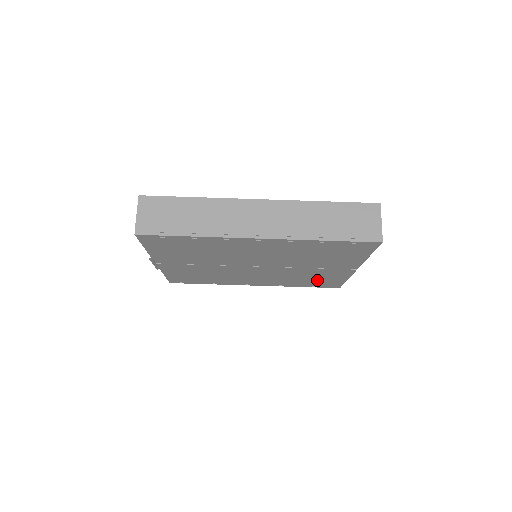
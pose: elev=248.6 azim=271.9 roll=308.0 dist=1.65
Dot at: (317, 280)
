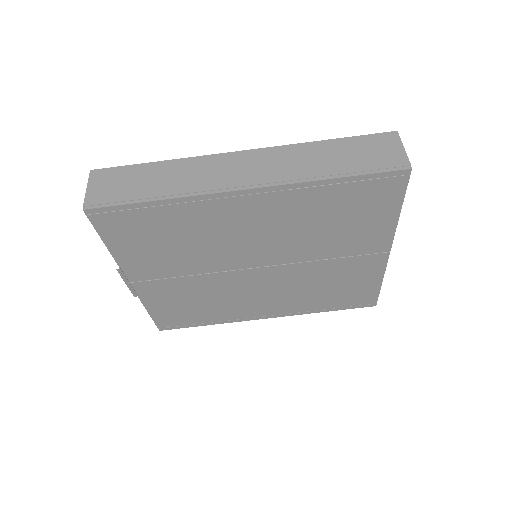
Dot at: (343, 290)
